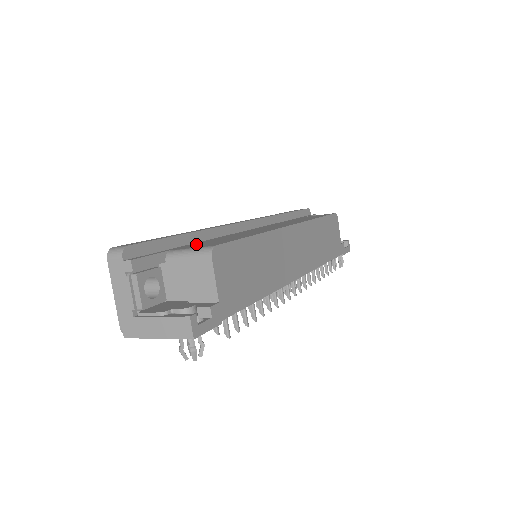
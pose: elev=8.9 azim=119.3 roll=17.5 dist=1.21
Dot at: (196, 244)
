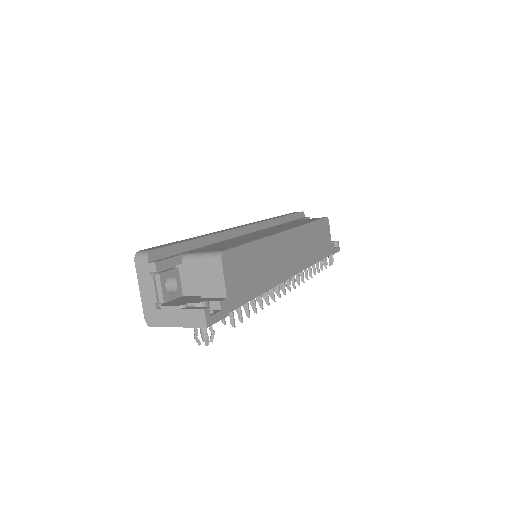
Dot at: (207, 248)
